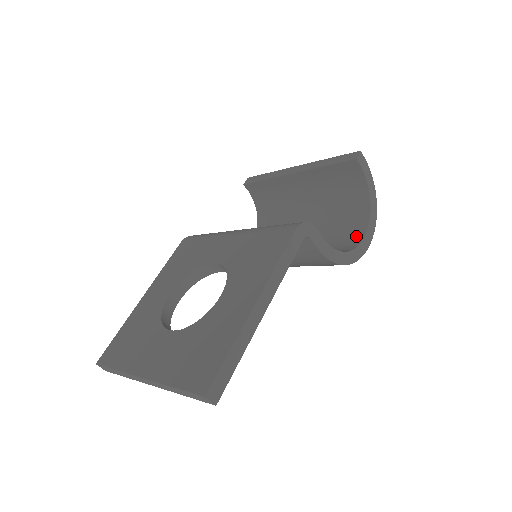
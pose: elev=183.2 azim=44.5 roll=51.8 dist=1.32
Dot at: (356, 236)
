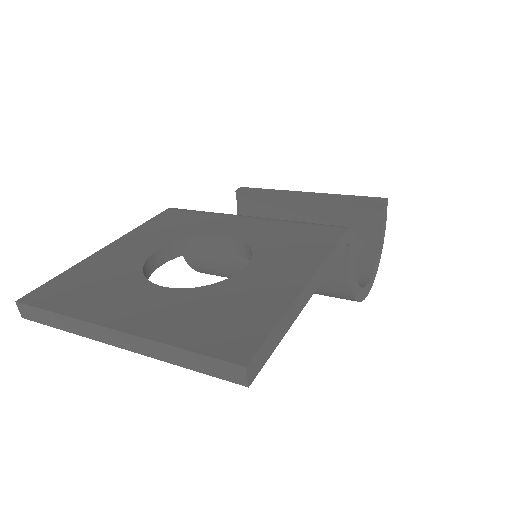
Dot at: (359, 279)
